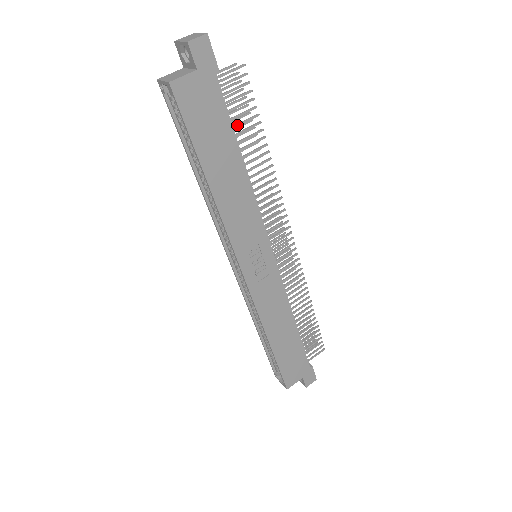
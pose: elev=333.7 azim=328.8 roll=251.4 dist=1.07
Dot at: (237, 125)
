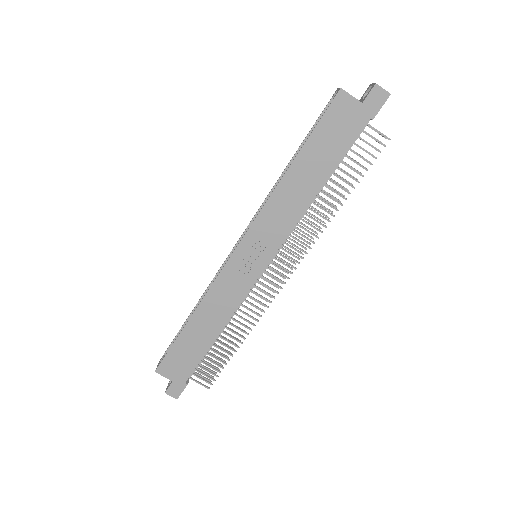
Dot at: (345, 163)
